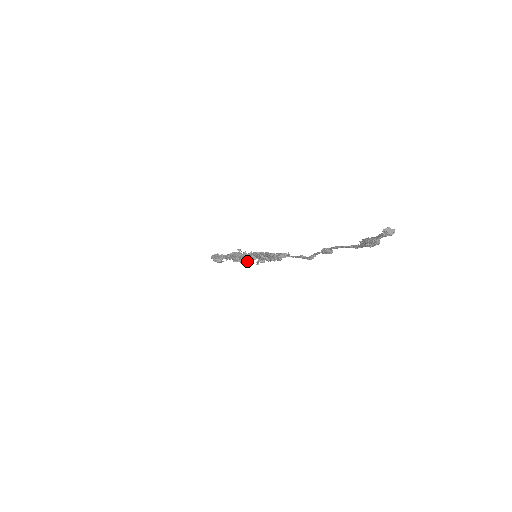
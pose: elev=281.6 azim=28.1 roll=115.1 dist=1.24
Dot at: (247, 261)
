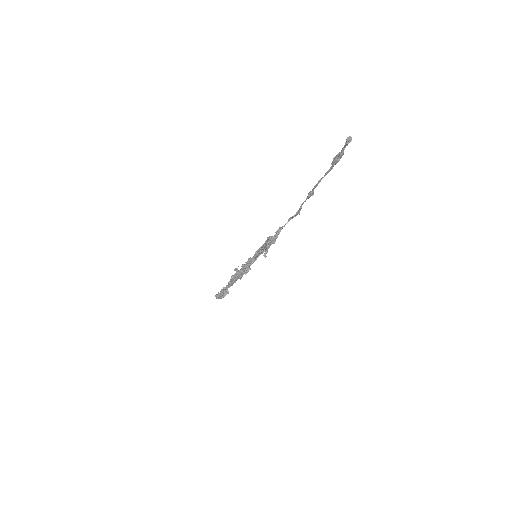
Dot at: (250, 268)
